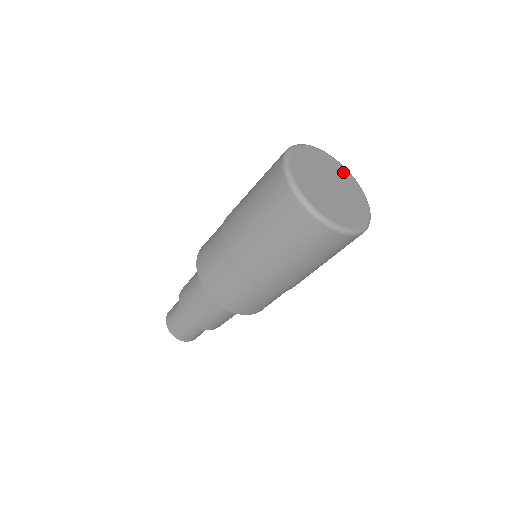
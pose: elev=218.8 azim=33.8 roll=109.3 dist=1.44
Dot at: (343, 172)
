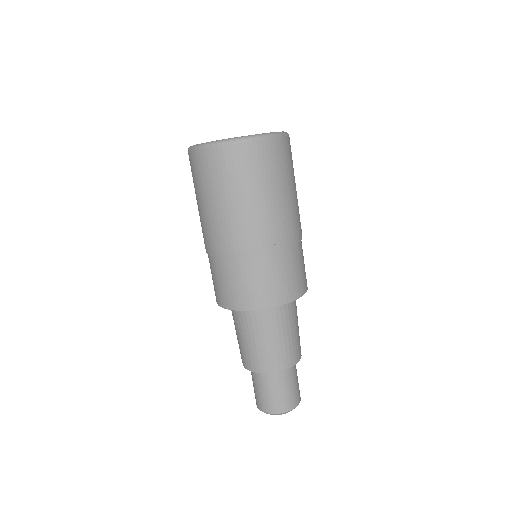
Dot at: occluded
